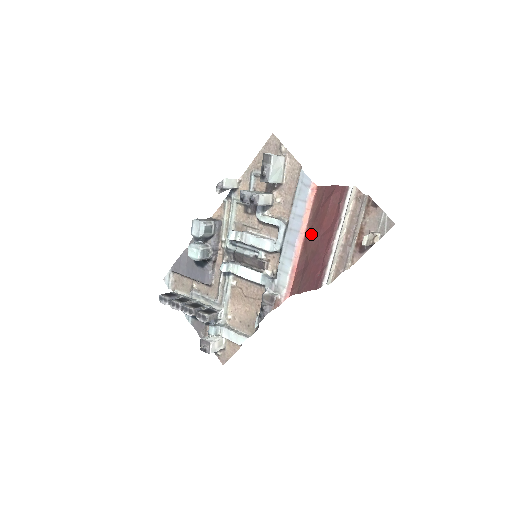
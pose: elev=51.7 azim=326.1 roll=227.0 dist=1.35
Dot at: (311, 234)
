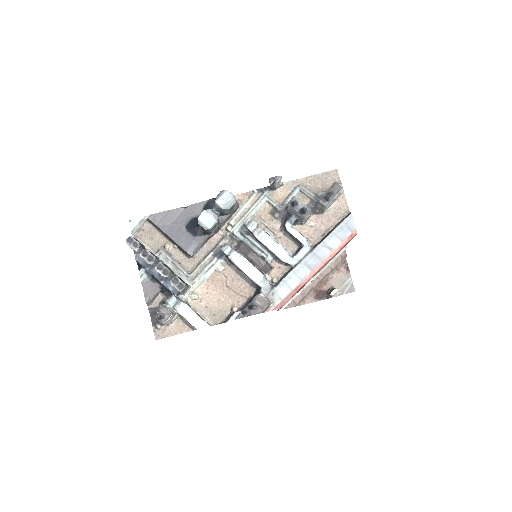
Dot at: occluded
